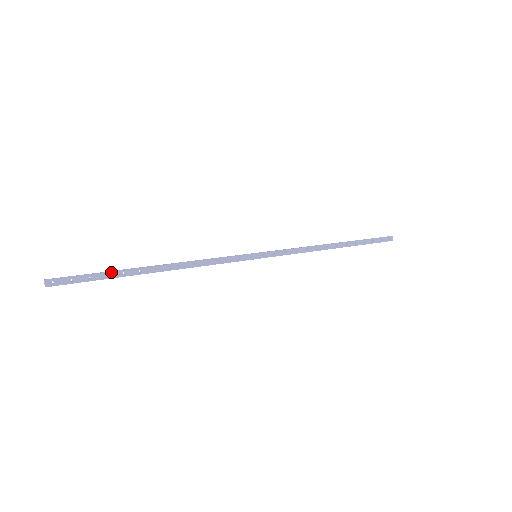
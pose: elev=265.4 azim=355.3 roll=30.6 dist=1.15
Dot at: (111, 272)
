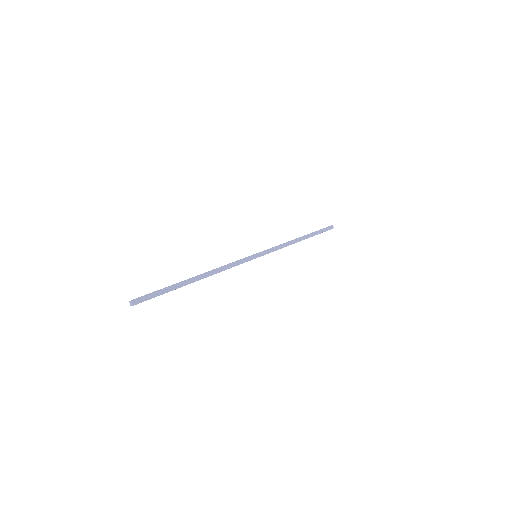
Dot at: (171, 286)
